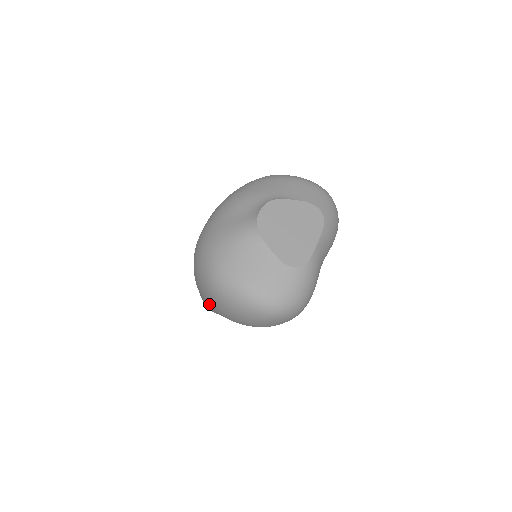
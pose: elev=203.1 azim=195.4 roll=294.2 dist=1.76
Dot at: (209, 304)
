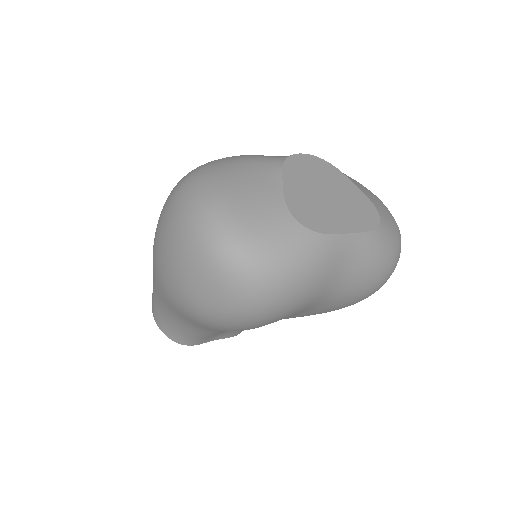
Dot at: occluded
